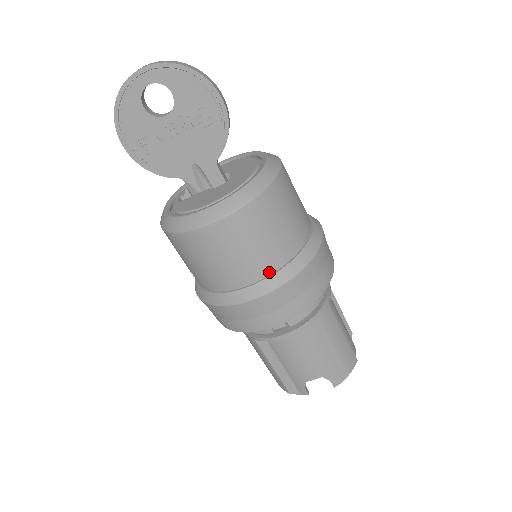
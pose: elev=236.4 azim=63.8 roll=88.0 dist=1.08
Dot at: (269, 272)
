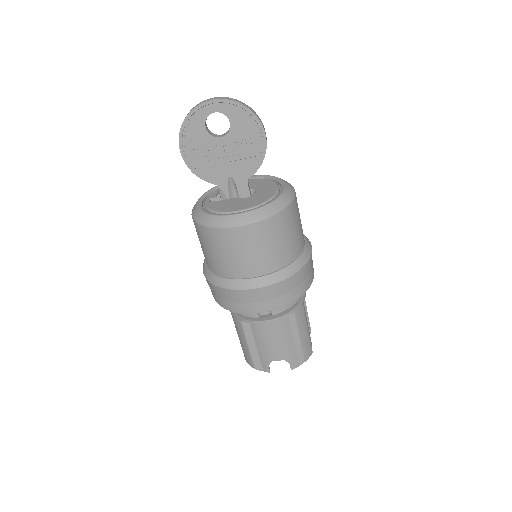
Dot at: (270, 271)
